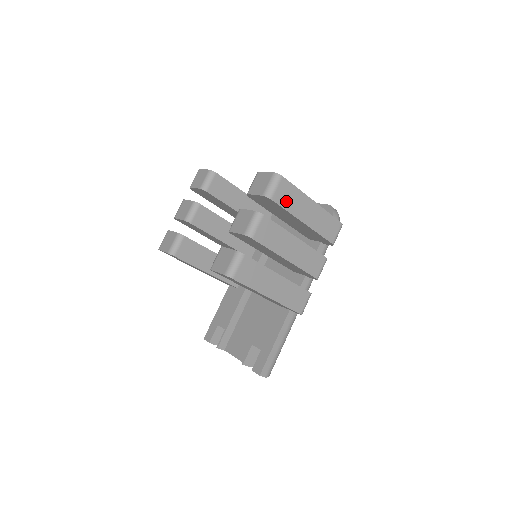
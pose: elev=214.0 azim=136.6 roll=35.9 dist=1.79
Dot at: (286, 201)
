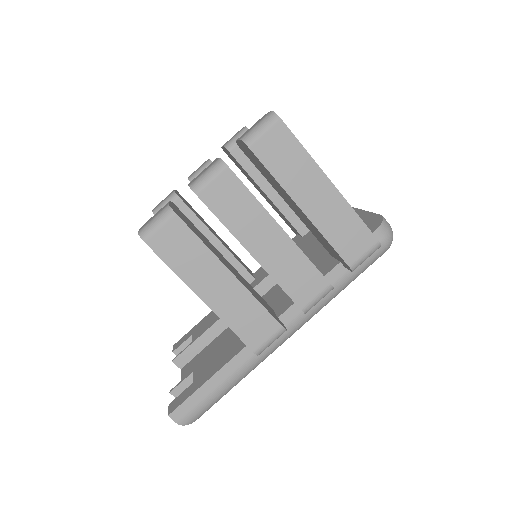
Dot at: (277, 161)
